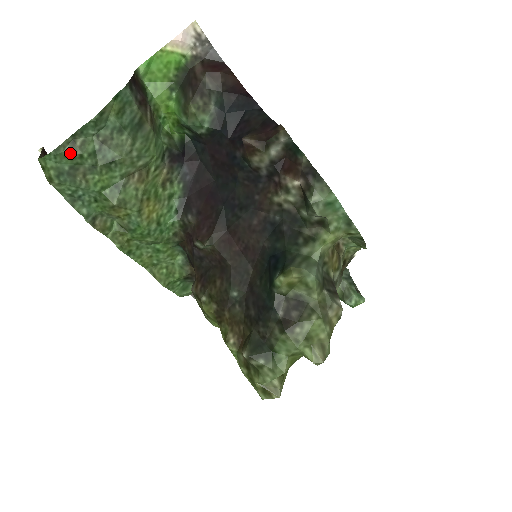
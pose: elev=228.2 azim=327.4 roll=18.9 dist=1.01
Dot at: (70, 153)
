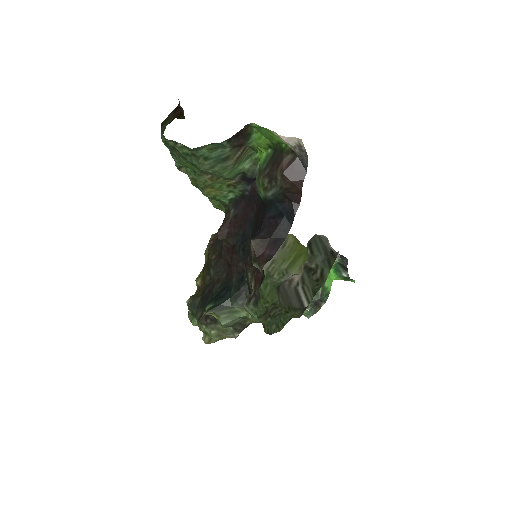
Dot at: (172, 145)
